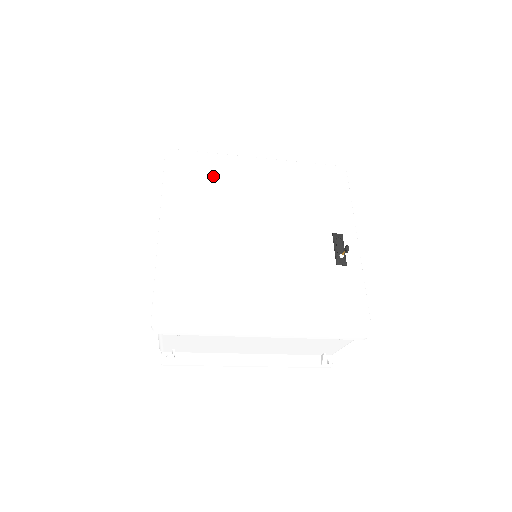
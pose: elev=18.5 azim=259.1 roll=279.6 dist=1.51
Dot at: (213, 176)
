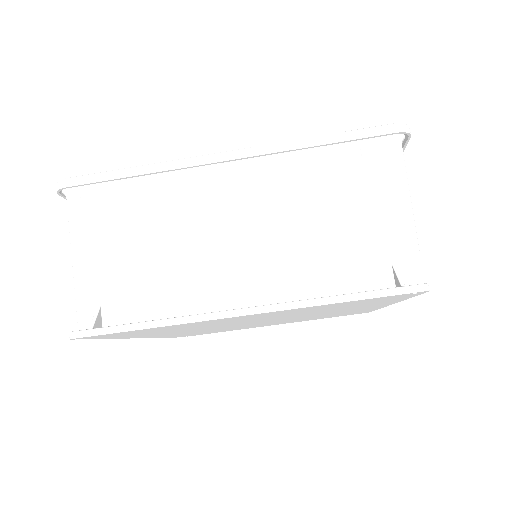
Dot at: occluded
